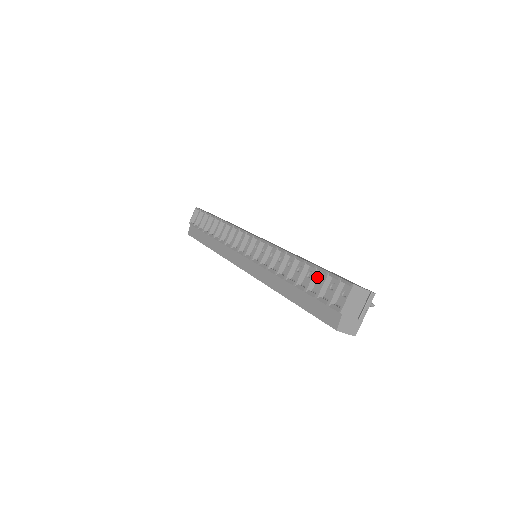
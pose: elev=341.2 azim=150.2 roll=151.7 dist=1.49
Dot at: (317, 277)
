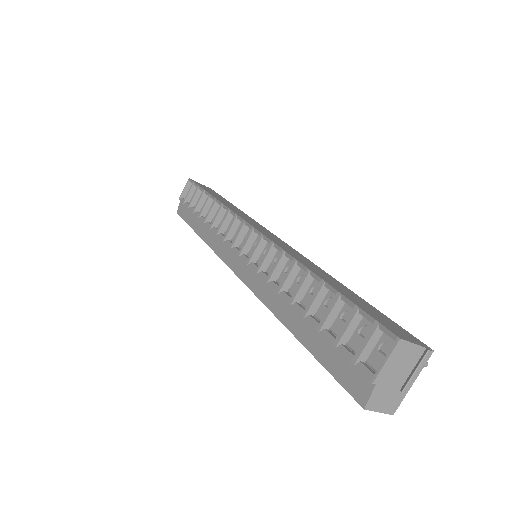
Dot at: (339, 309)
